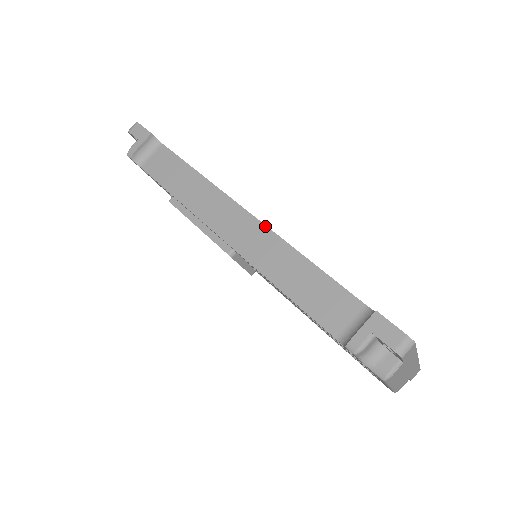
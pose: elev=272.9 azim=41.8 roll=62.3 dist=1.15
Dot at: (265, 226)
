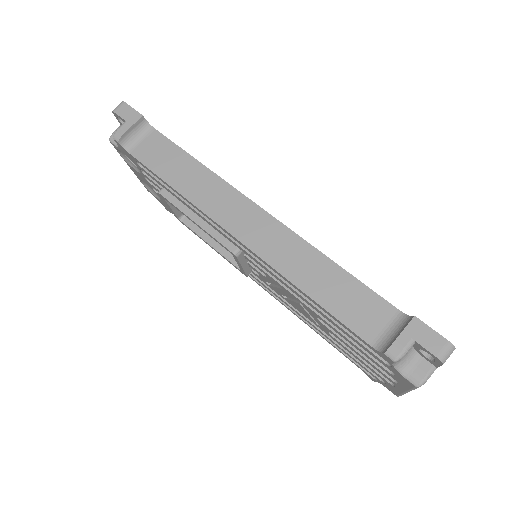
Dot at: (283, 225)
